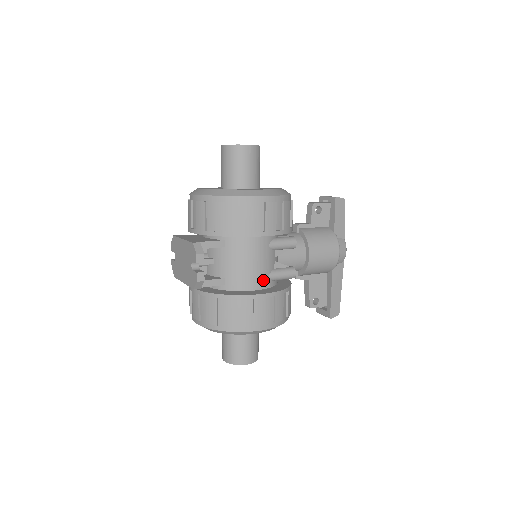
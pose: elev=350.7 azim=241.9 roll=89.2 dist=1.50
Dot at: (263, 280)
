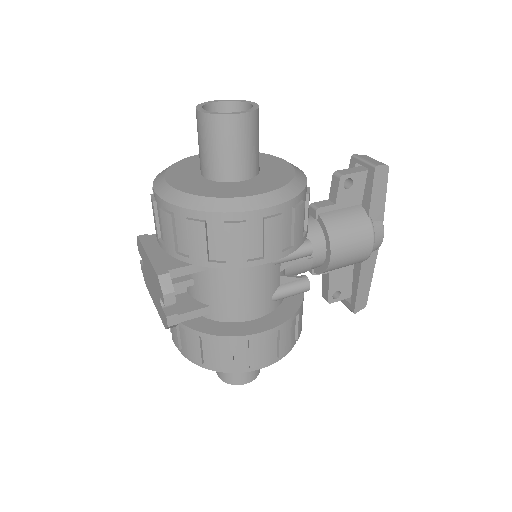
Dot at: (263, 305)
